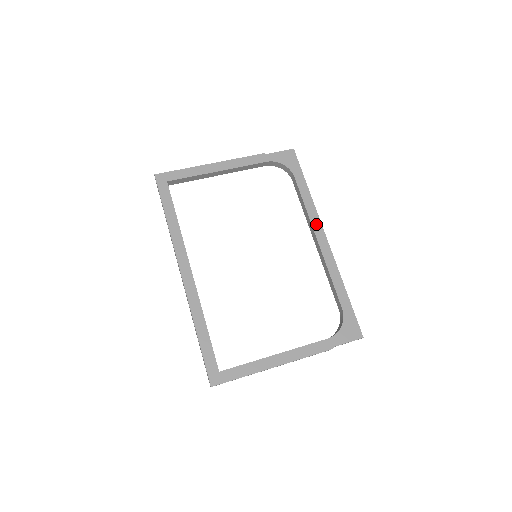
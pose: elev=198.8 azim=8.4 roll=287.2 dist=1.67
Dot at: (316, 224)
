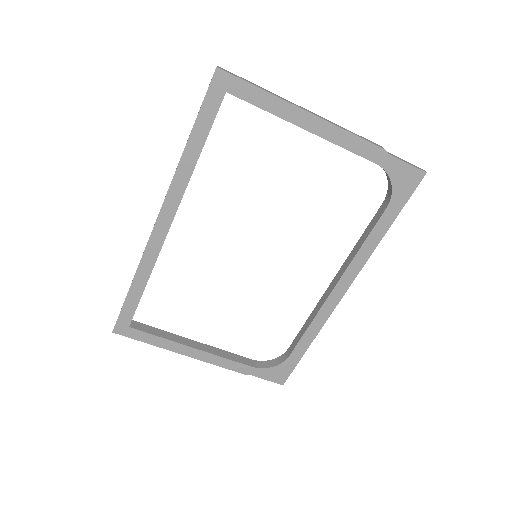
Dot at: (350, 274)
